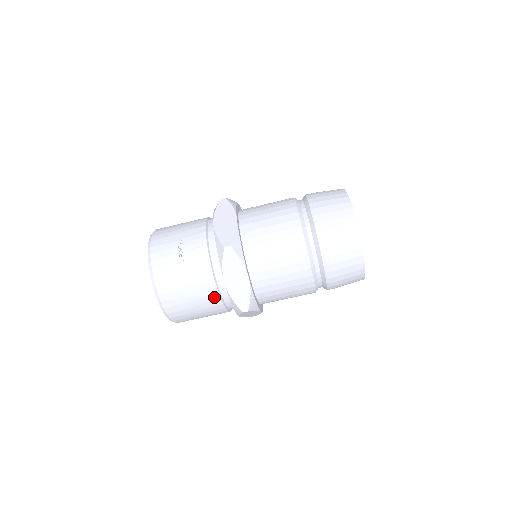
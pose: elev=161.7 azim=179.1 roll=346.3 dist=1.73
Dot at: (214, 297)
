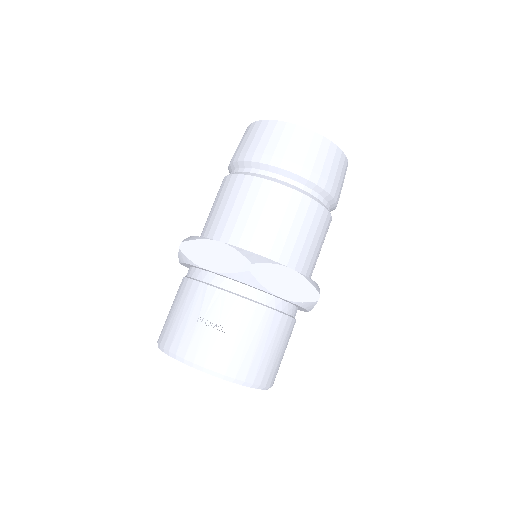
Dot at: (283, 322)
